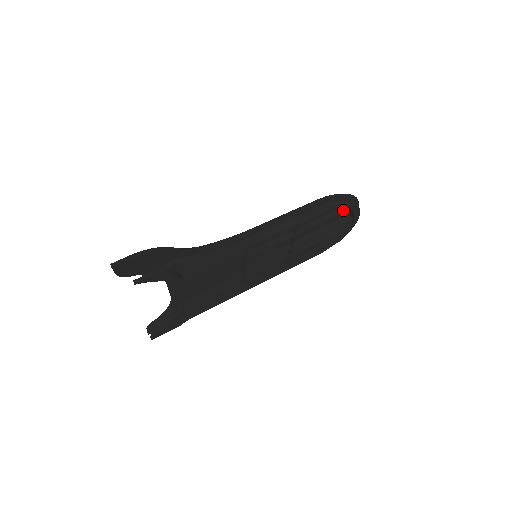
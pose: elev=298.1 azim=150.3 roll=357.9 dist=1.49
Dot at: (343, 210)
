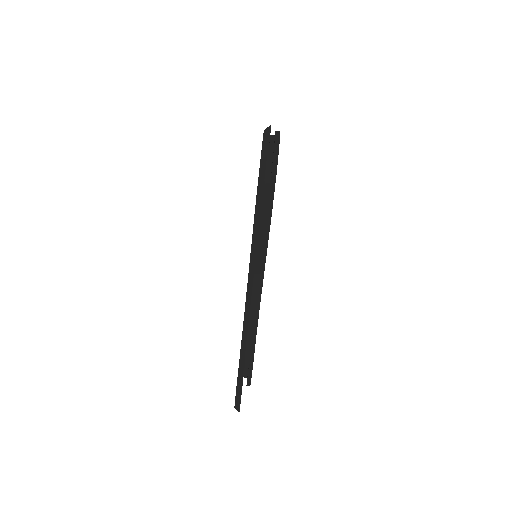
Dot at: occluded
